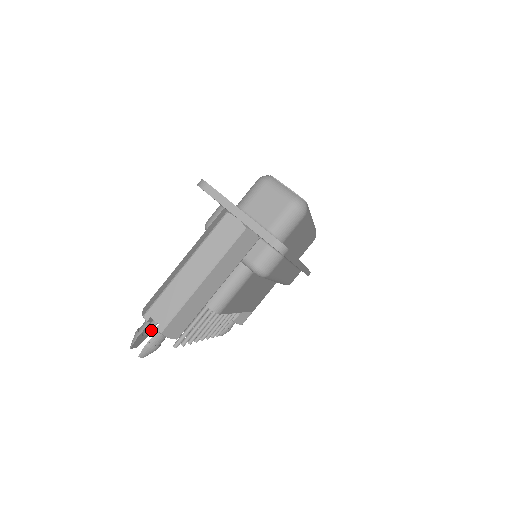
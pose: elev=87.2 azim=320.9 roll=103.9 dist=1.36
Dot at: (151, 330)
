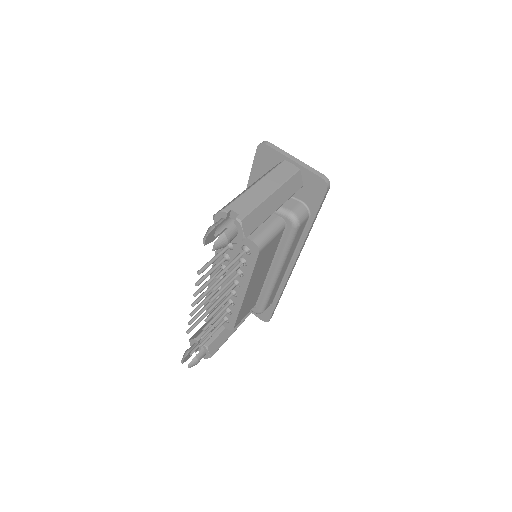
Dot at: (216, 236)
